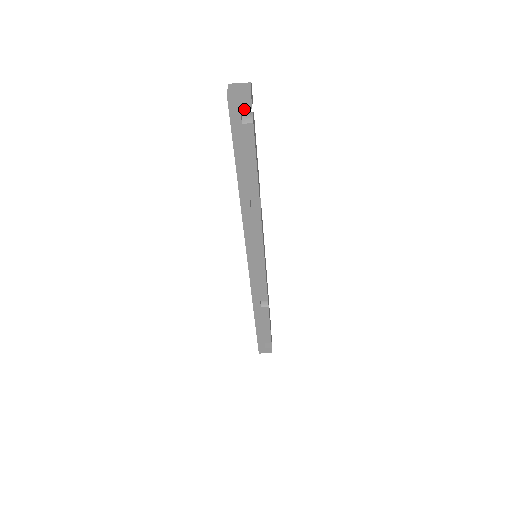
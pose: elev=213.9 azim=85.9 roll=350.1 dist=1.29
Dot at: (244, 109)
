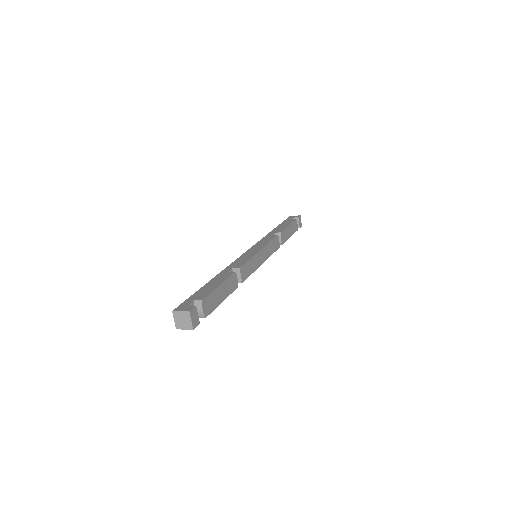
Dot at: occluded
